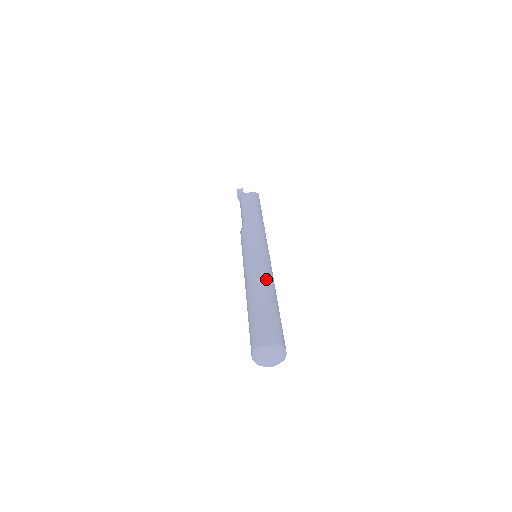
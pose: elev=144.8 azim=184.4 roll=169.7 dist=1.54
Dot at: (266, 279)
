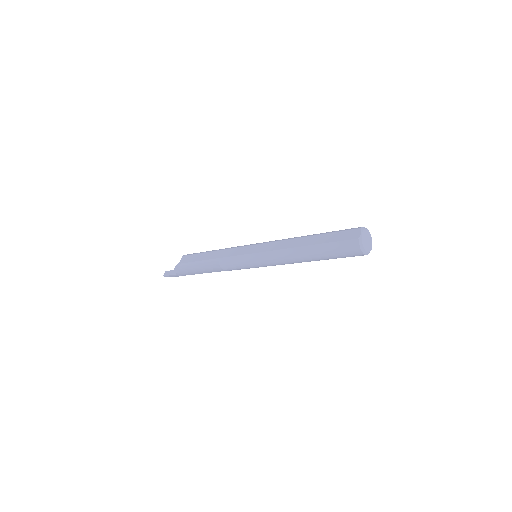
Dot at: (292, 238)
